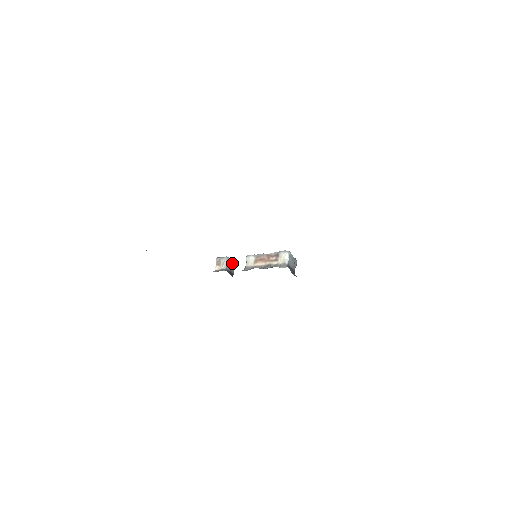
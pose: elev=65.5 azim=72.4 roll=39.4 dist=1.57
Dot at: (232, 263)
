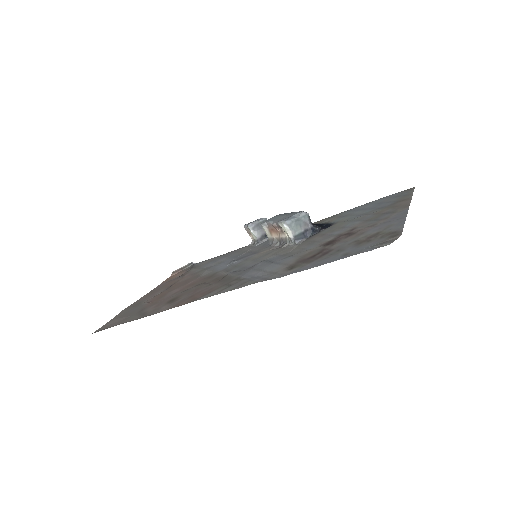
Dot at: (259, 226)
